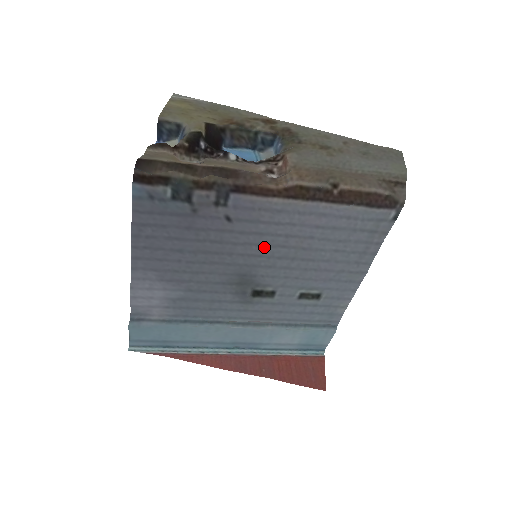
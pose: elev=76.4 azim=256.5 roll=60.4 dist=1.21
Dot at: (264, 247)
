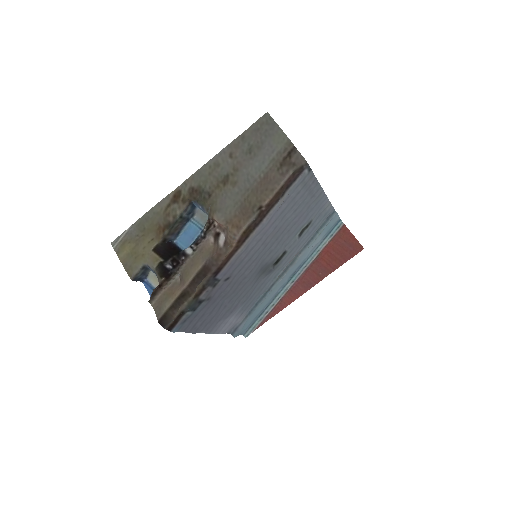
Dot at: (257, 258)
